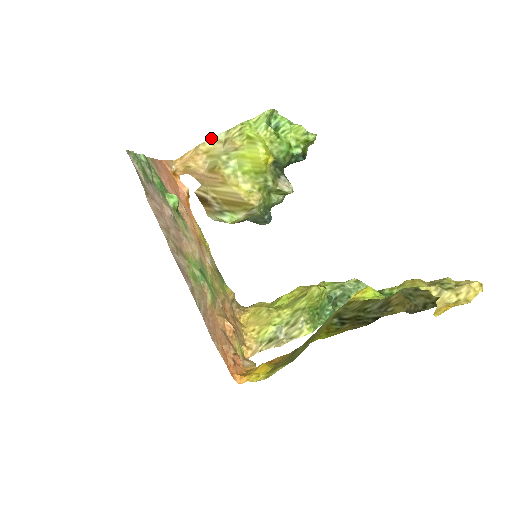
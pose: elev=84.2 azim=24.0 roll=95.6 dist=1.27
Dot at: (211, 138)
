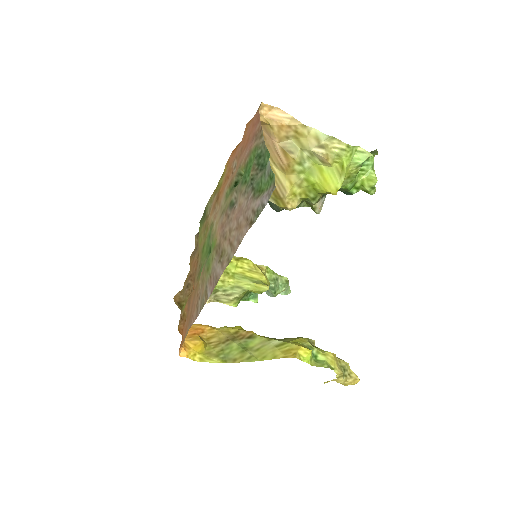
Dot at: occluded
